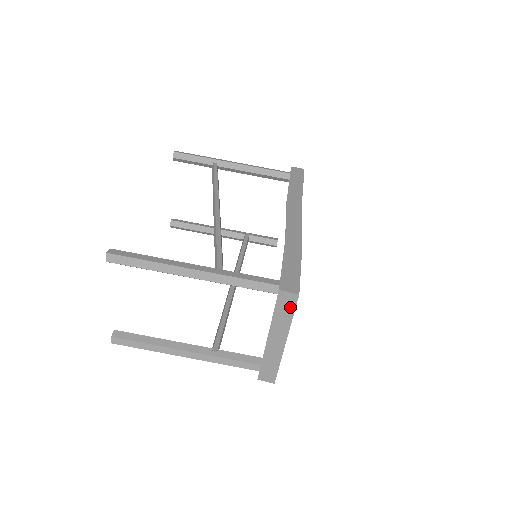
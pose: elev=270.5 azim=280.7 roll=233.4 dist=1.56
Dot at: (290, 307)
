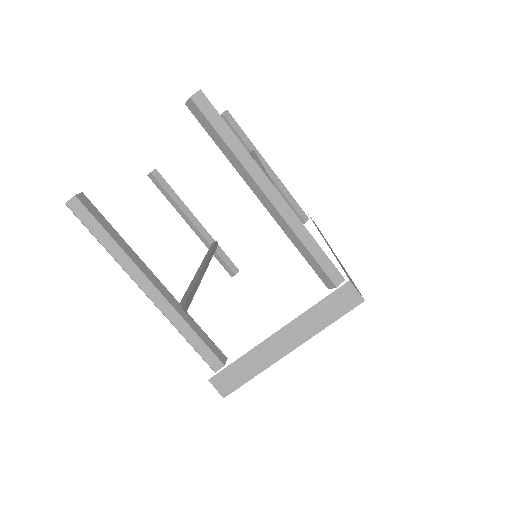
Dot at: (341, 309)
